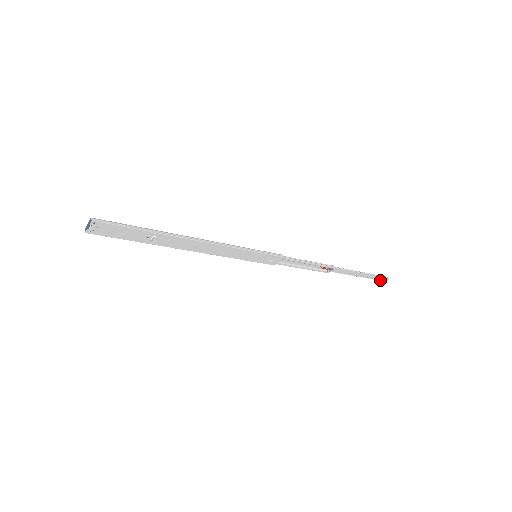
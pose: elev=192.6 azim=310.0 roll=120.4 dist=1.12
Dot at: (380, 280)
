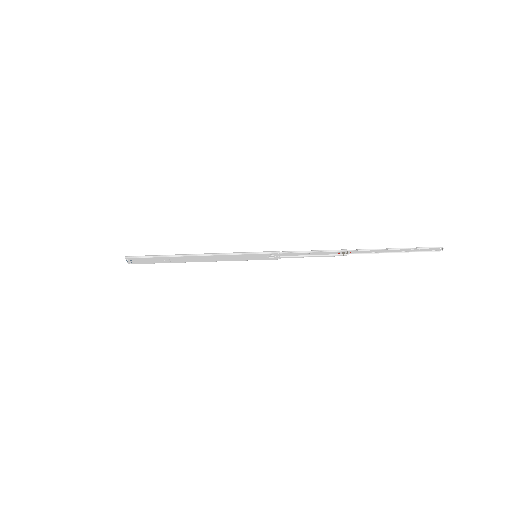
Dot at: (431, 251)
